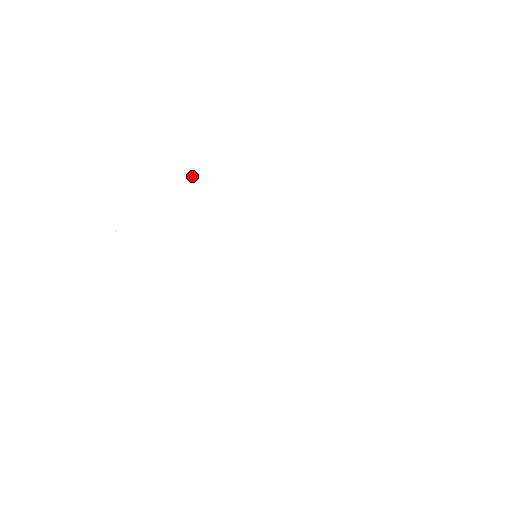
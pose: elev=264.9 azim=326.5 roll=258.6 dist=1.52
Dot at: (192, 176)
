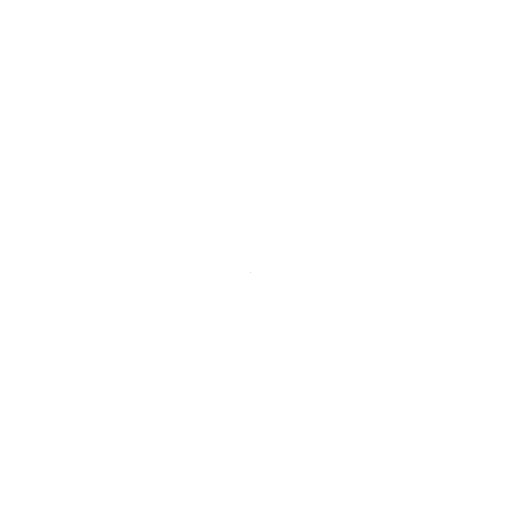
Dot at: occluded
